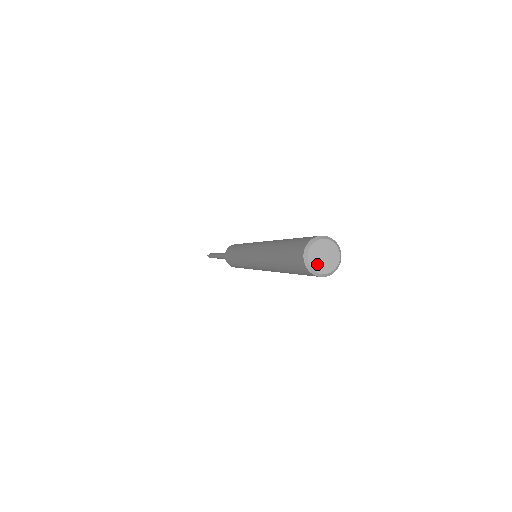
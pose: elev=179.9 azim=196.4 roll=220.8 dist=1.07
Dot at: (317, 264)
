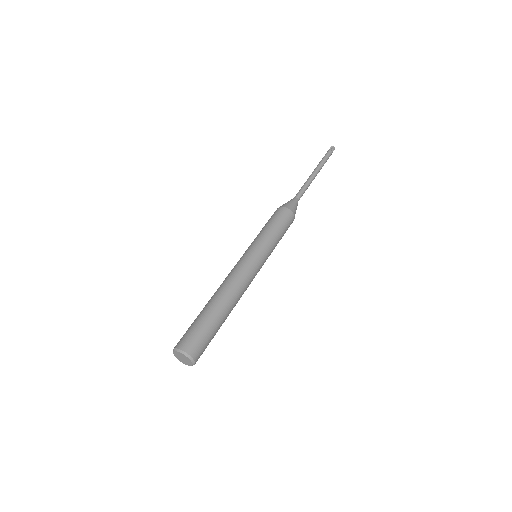
Dot at: (179, 358)
